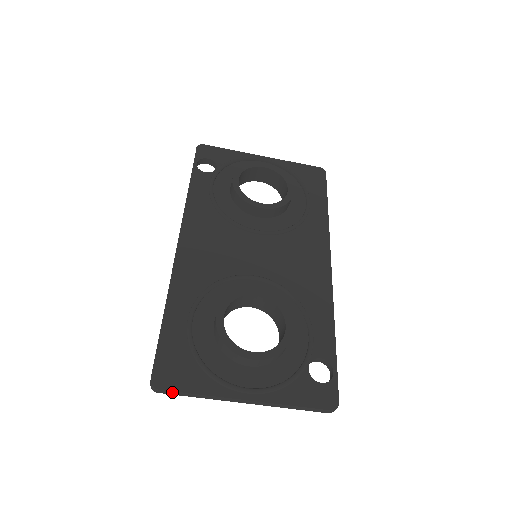
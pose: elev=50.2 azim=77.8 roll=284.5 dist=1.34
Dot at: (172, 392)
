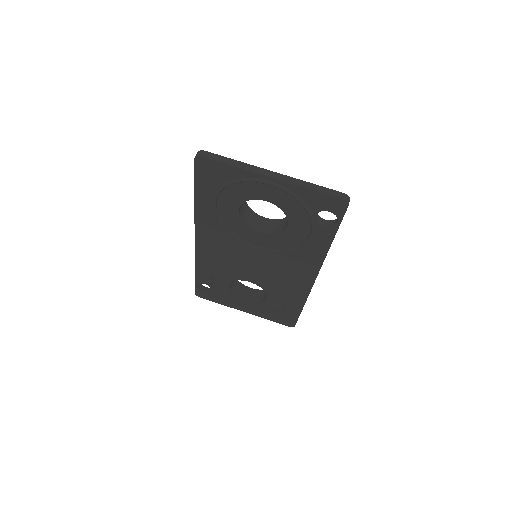
Dot at: (214, 156)
